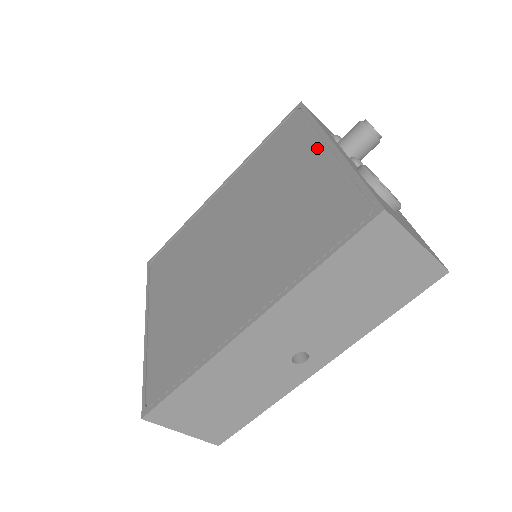
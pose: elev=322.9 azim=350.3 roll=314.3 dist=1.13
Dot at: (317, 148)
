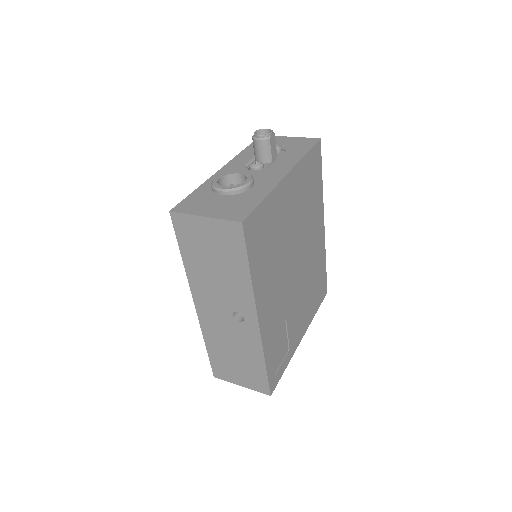
Dot at: occluded
